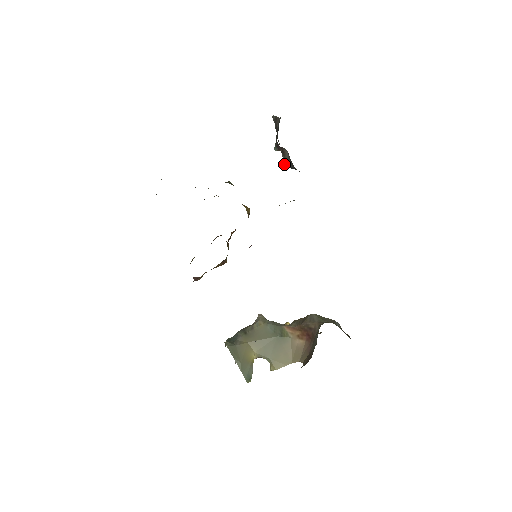
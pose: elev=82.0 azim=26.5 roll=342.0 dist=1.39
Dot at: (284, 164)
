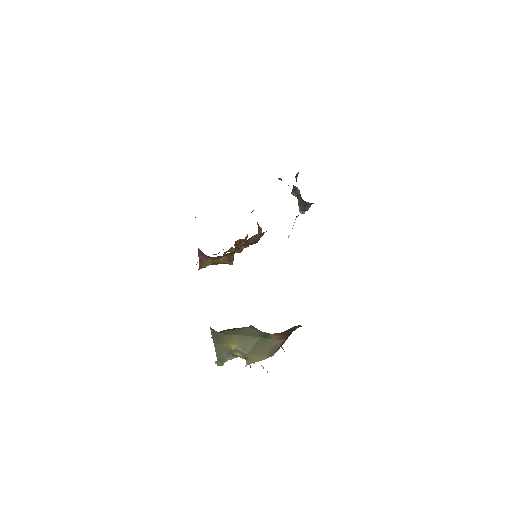
Dot at: occluded
